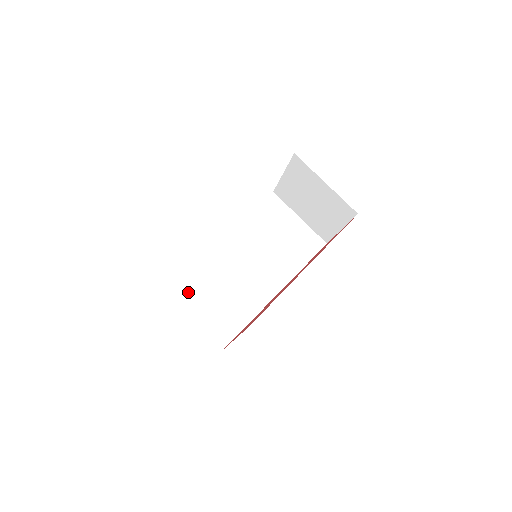
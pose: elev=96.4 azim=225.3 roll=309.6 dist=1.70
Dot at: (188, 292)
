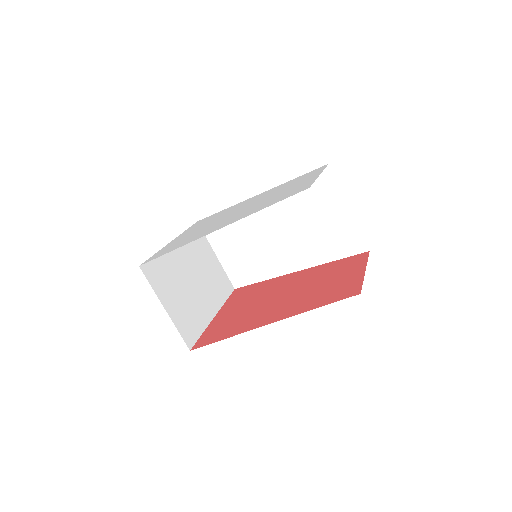
Dot at: occluded
